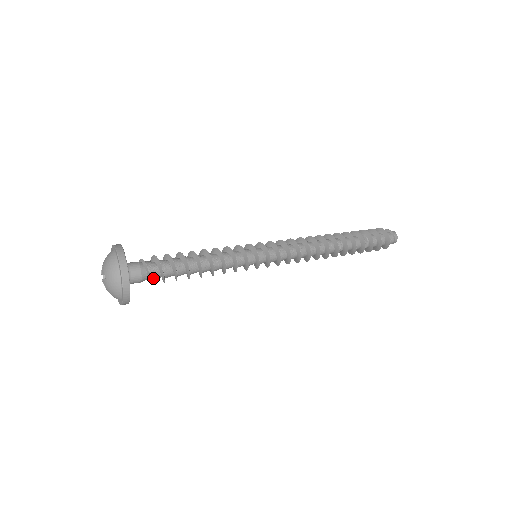
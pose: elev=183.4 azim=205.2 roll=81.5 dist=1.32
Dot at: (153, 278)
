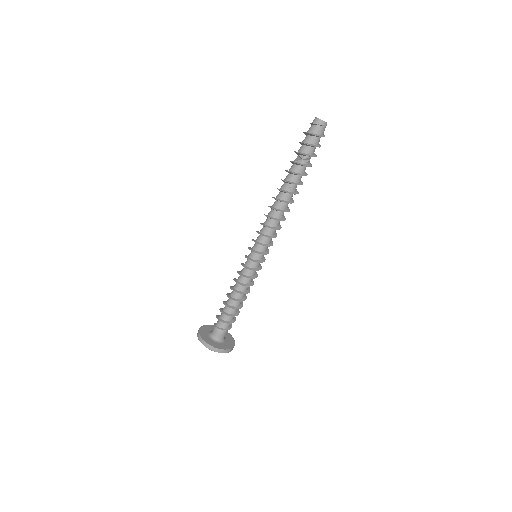
Dot at: (227, 327)
